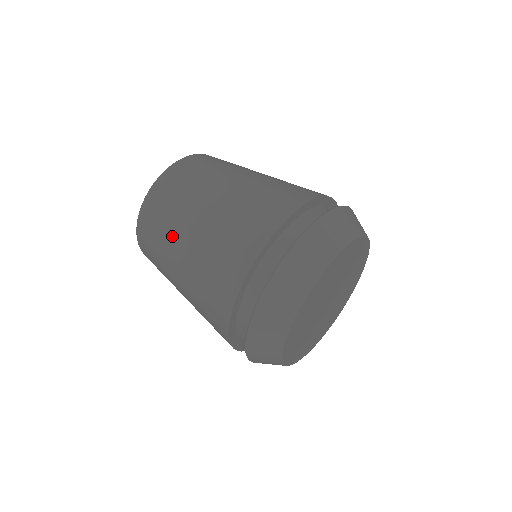
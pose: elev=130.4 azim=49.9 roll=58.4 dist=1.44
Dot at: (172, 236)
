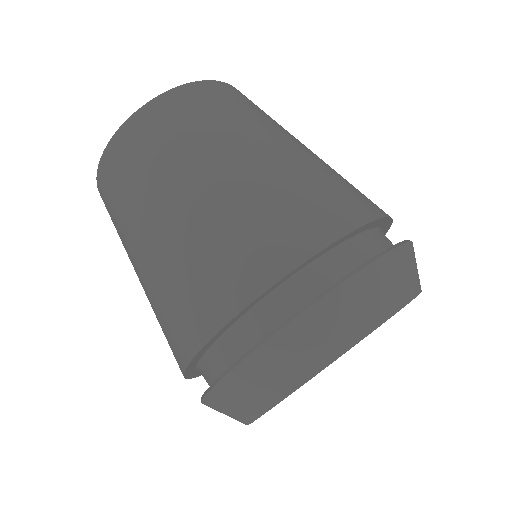
Dot at: (142, 204)
